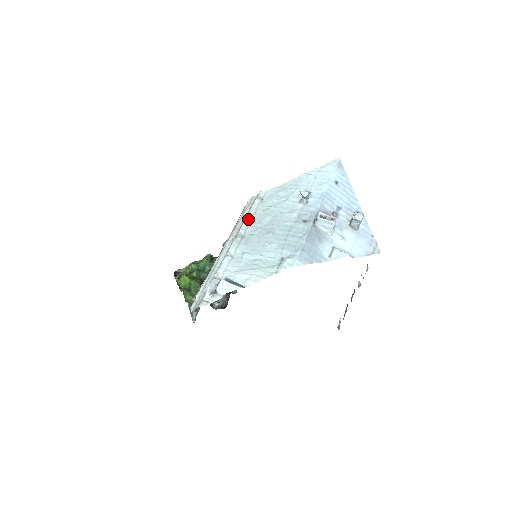
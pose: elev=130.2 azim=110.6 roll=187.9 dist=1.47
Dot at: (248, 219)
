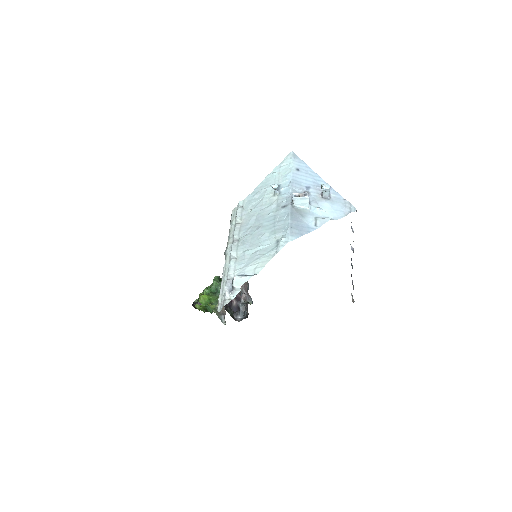
Dot at: (237, 226)
